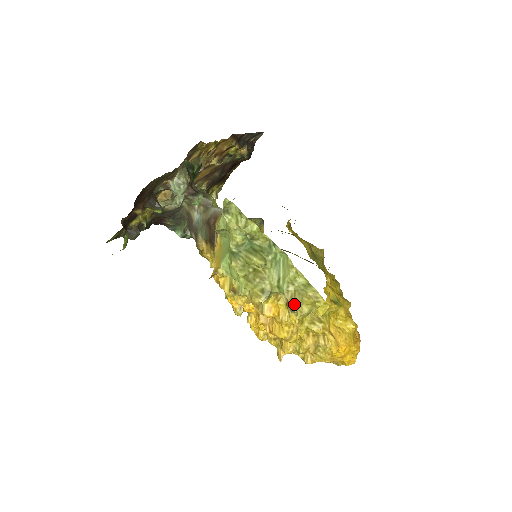
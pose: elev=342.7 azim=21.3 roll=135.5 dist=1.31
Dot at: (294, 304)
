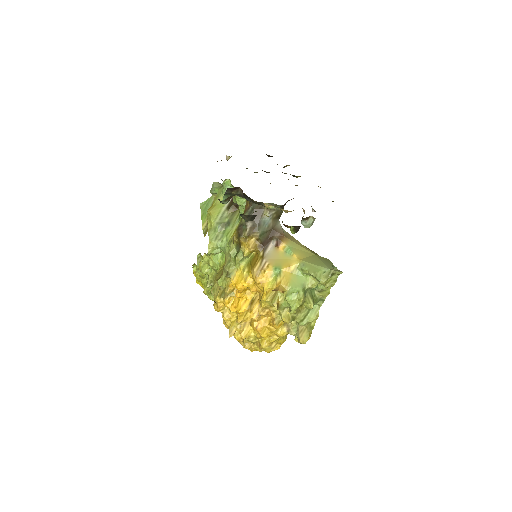
Dot at: (302, 335)
